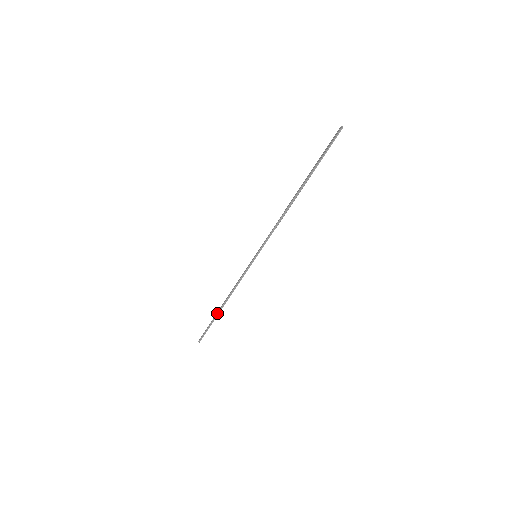
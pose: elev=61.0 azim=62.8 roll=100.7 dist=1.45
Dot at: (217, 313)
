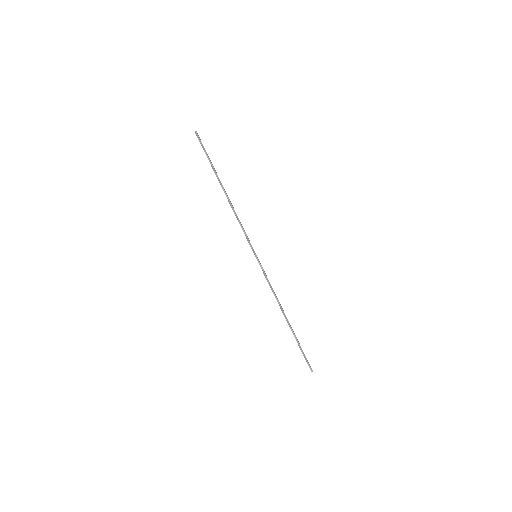
Dot at: occluded
